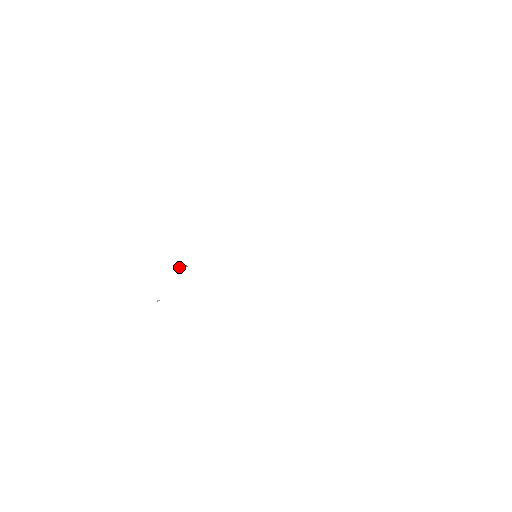
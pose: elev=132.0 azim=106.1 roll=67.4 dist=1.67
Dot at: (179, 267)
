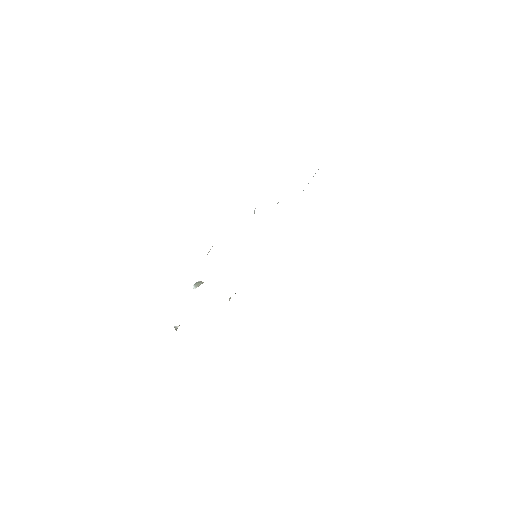
Dot at: (196, 285)
